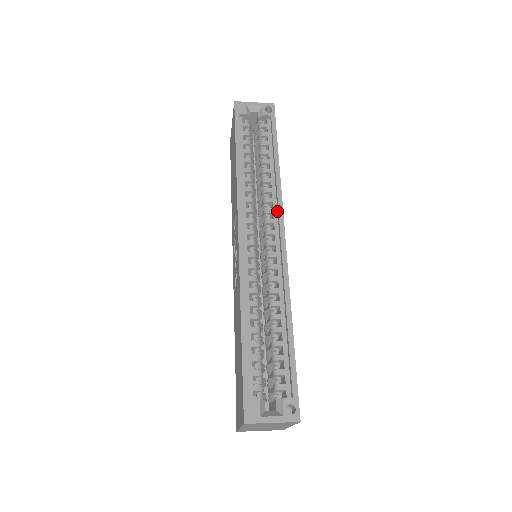
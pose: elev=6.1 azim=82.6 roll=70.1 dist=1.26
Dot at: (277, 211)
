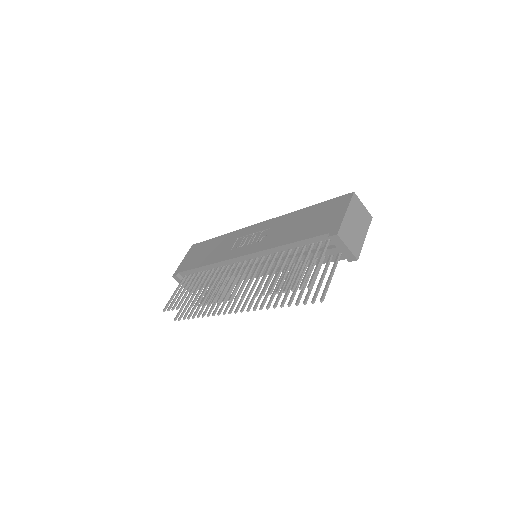
Dot at: occluded
